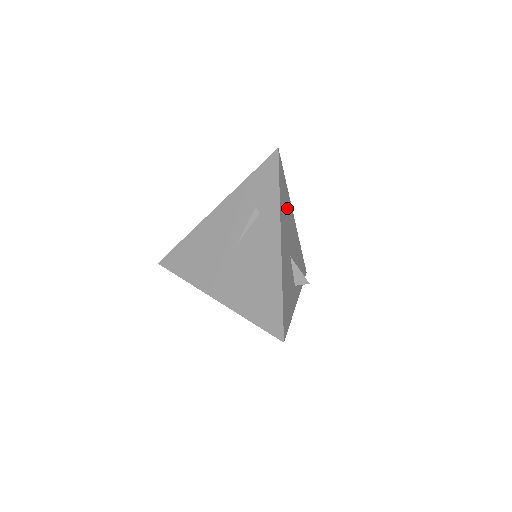
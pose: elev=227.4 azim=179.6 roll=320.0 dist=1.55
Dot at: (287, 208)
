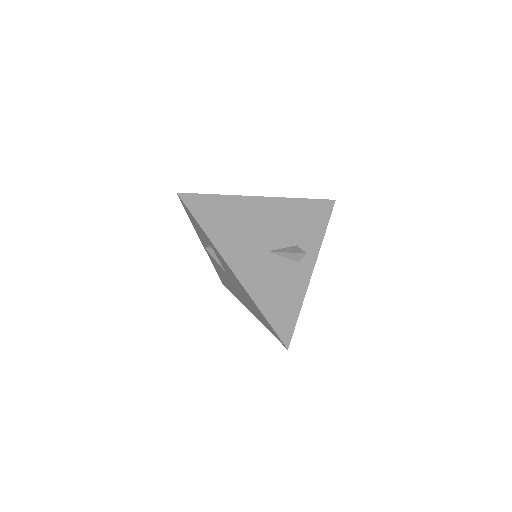
Dot at: (235, 216)
